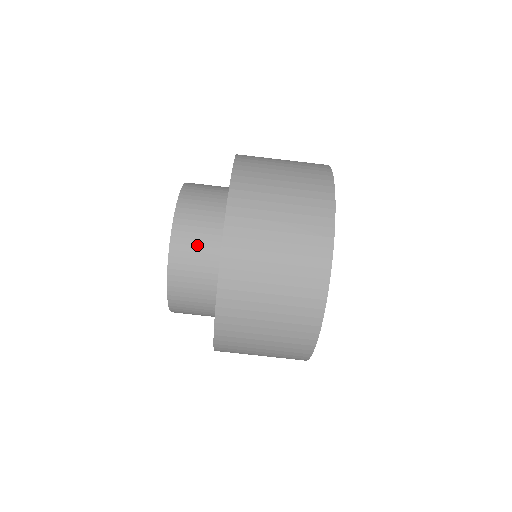
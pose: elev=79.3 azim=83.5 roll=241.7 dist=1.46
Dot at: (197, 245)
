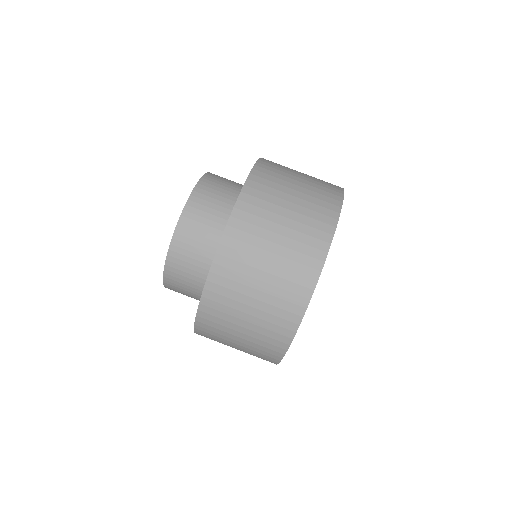
Dot at: (222, 188)
